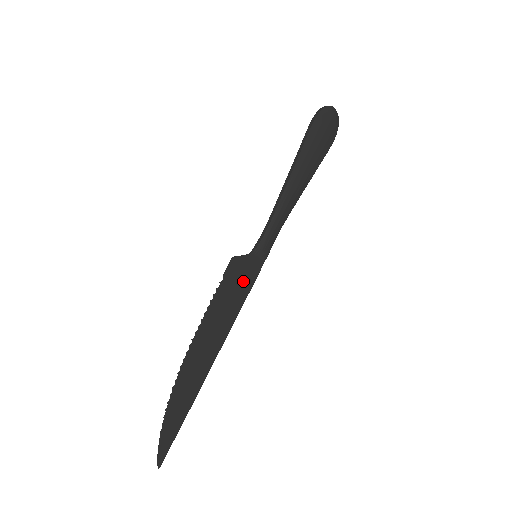
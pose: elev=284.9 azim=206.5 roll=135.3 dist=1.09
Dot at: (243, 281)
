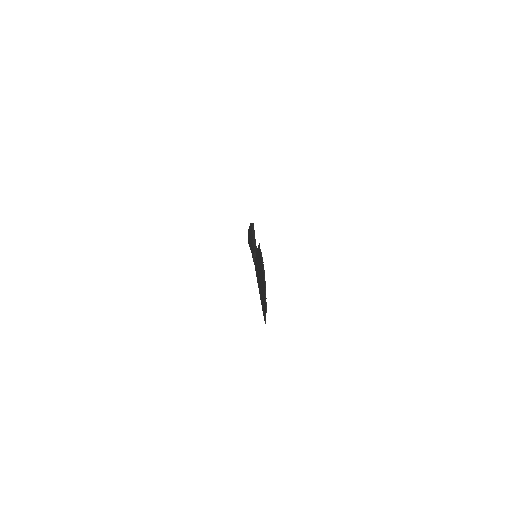
Dot at: occluded
